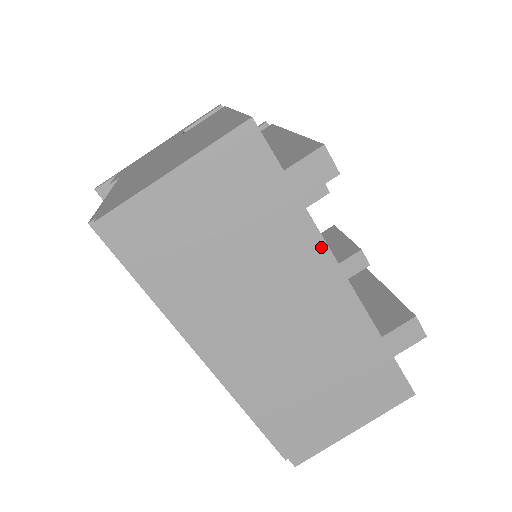
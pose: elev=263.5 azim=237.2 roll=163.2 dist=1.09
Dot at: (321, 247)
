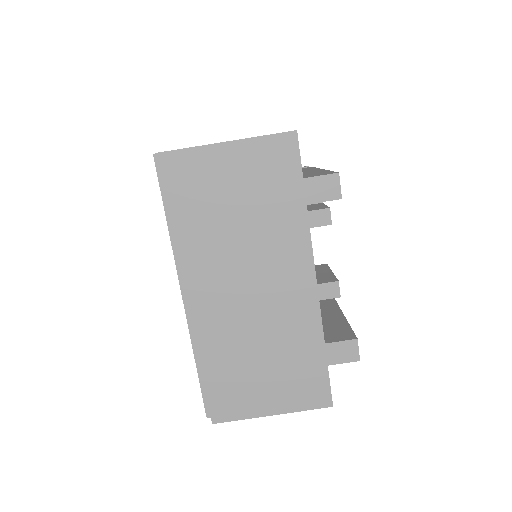
Dot at: (307, 246)
